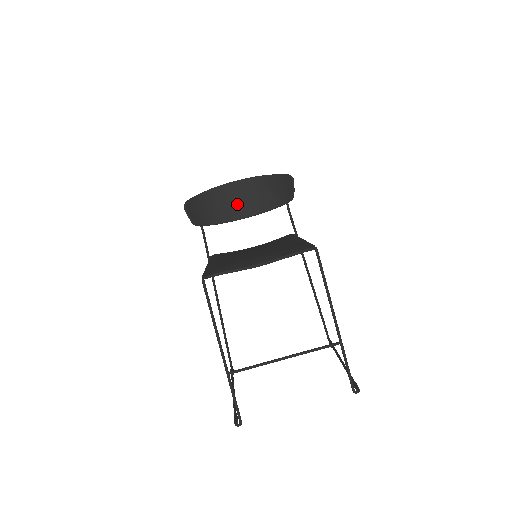
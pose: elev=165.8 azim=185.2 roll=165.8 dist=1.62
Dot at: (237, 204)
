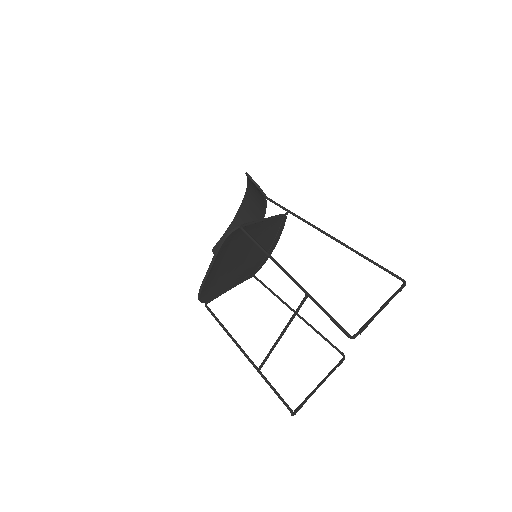
Dot at: (250, 221)
